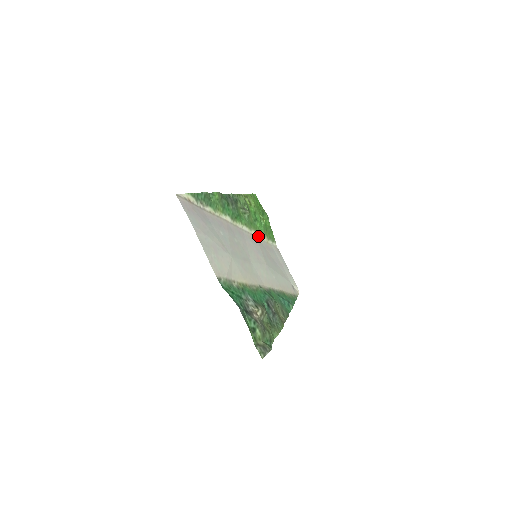
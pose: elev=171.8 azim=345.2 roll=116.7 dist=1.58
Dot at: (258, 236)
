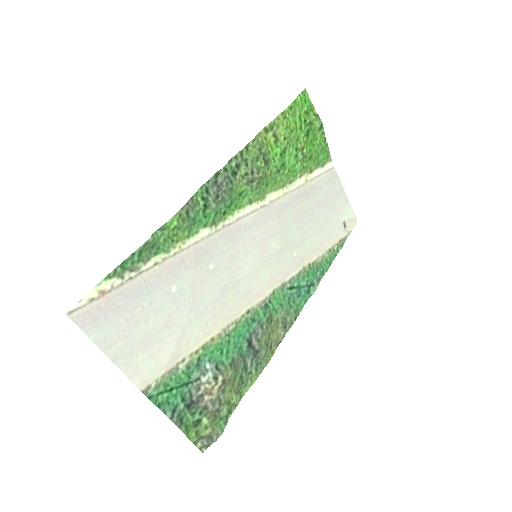
Dot at: (282, 192)
